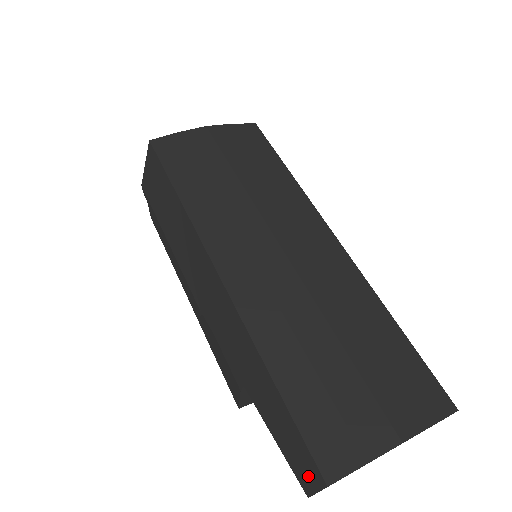
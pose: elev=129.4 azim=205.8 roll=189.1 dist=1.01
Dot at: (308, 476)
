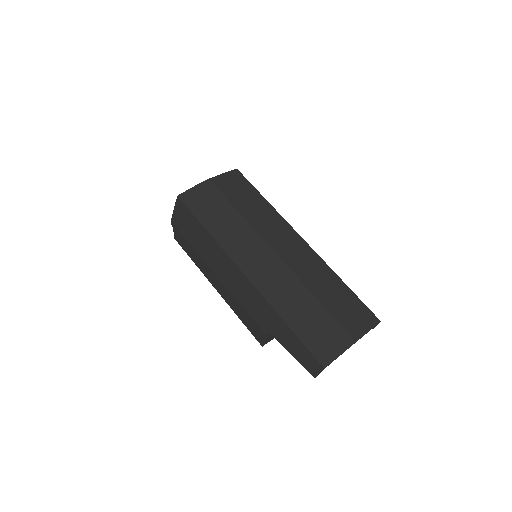
Dot at: (314, 367)
